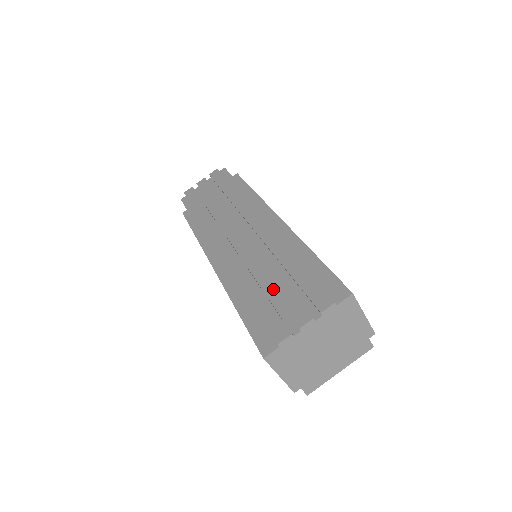
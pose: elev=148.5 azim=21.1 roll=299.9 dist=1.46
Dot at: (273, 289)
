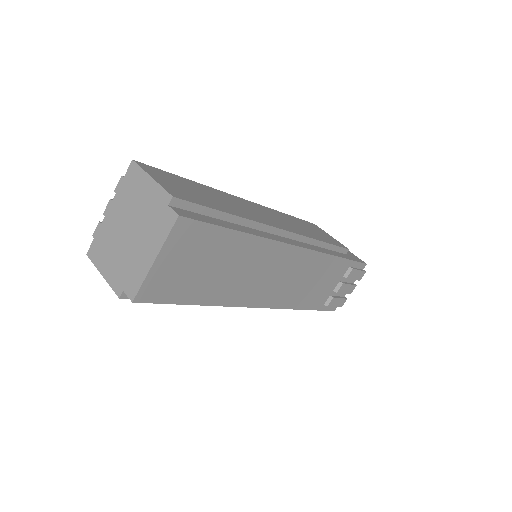
Dot at: occluded
